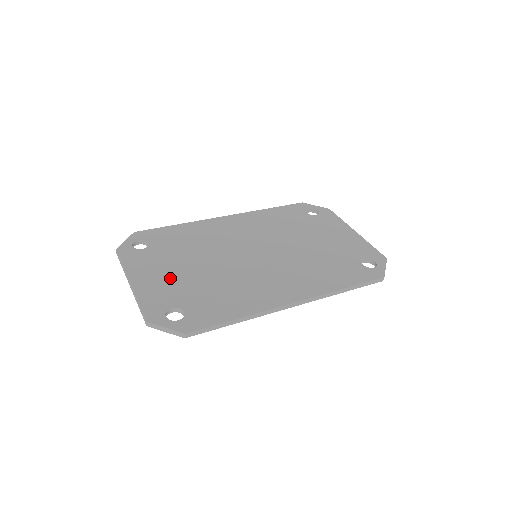
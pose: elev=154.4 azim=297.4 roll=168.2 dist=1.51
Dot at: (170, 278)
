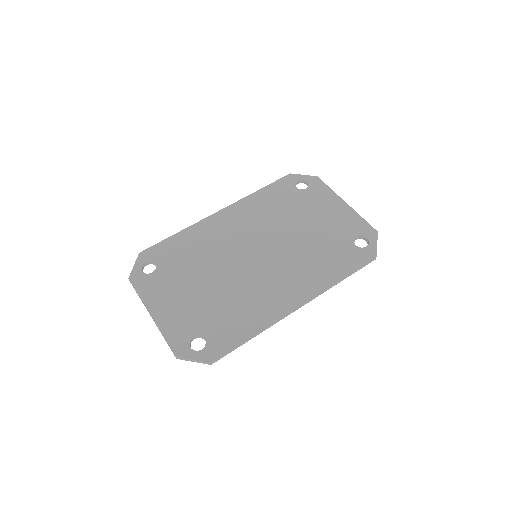
Dot at: (184, 303)
